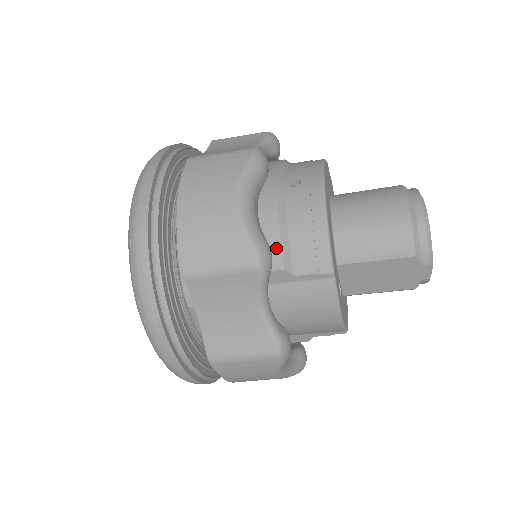
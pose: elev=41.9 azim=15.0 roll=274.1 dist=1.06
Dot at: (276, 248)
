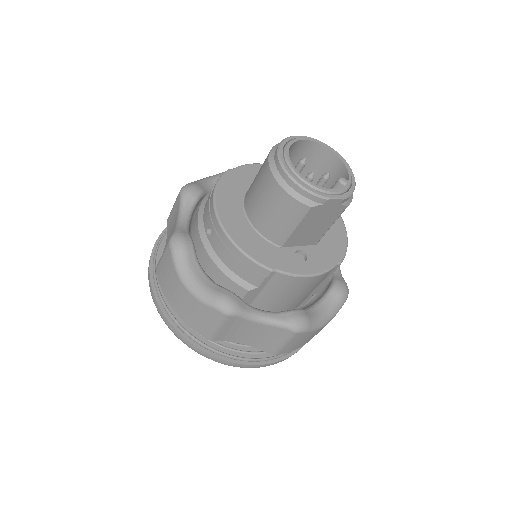
Dot at: (233, 284)
